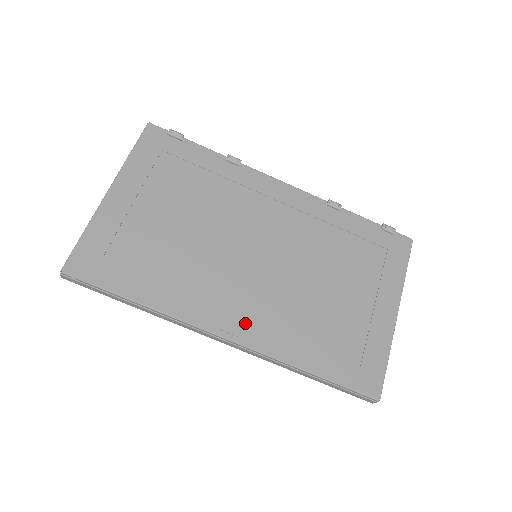
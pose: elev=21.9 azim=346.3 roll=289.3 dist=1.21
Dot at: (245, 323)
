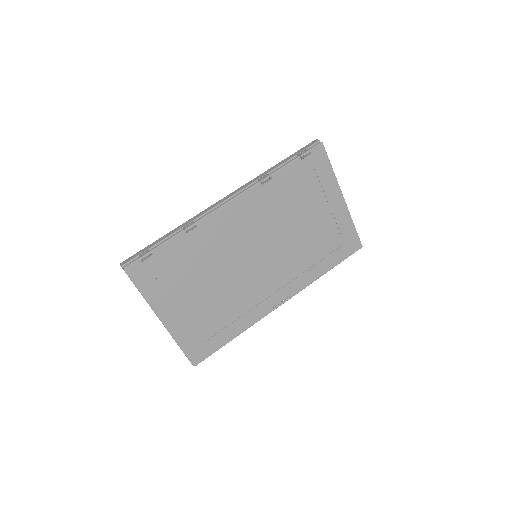
Dot at: (284, 290)
